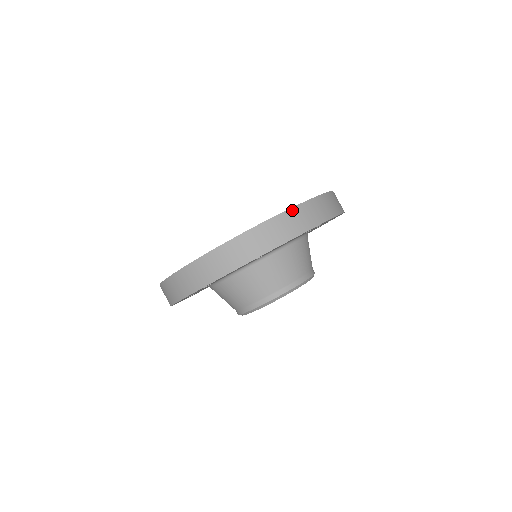
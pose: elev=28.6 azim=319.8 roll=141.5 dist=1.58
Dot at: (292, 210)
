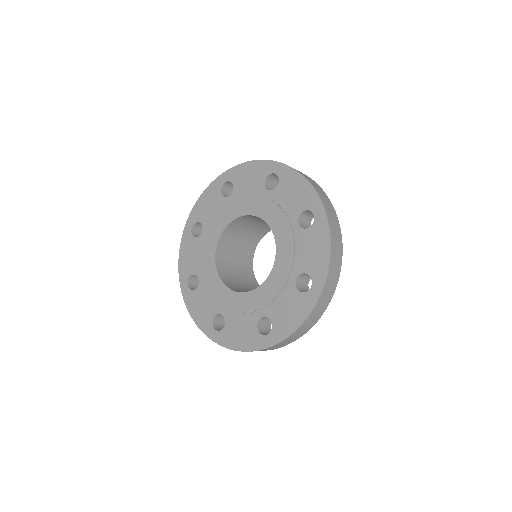
Dot at: (302, 325)
